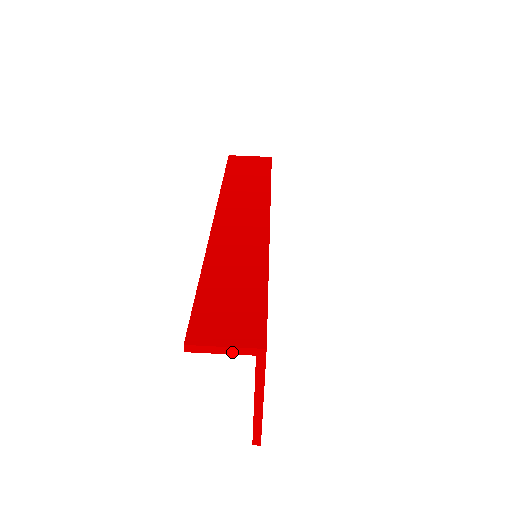
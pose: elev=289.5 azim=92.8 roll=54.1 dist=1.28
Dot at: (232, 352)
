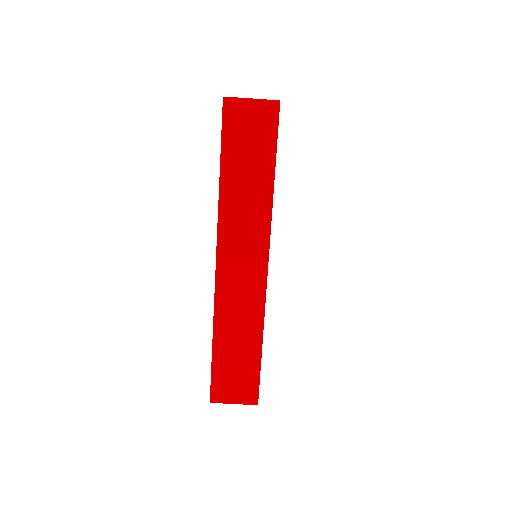
Dot at: (238, 402)
